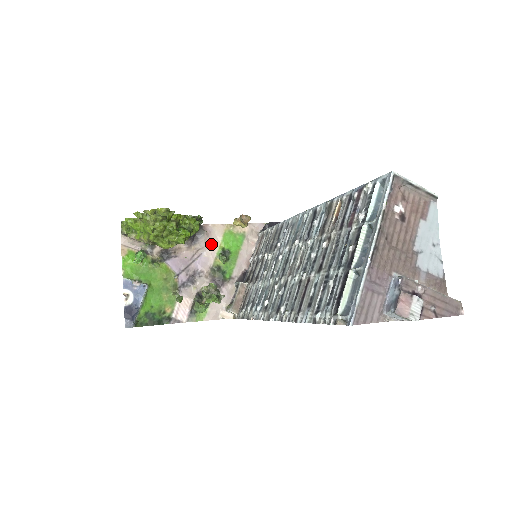
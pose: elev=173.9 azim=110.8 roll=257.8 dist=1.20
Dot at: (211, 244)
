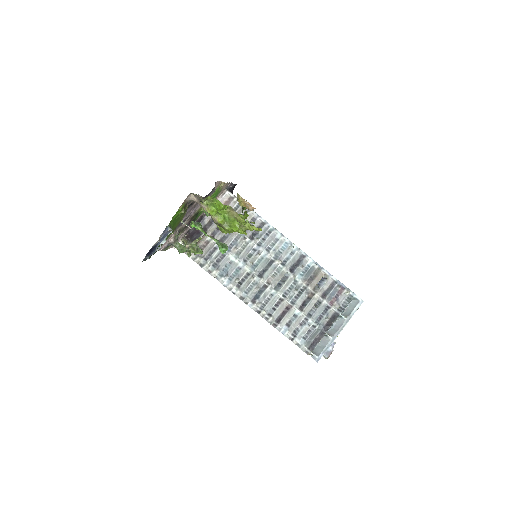
Dot at: occluded
